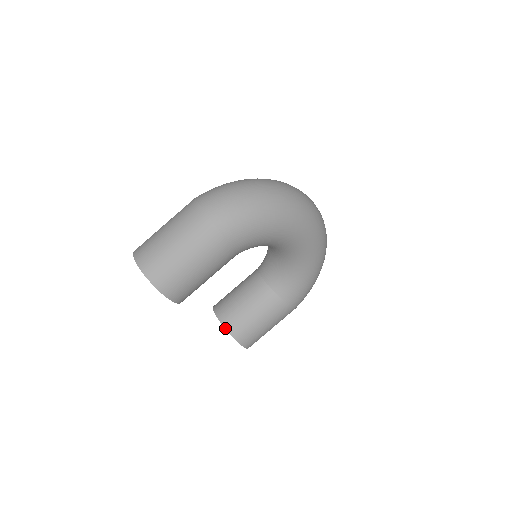
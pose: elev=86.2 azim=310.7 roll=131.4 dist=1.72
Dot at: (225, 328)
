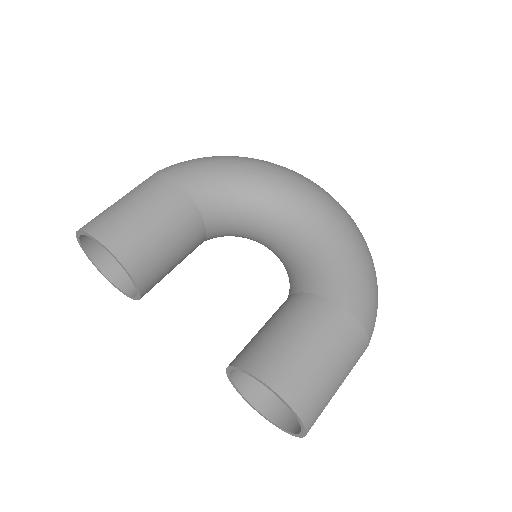
Dot at: (233, 365)
